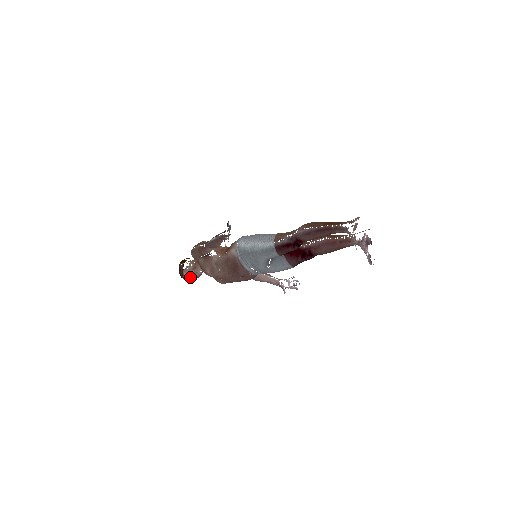
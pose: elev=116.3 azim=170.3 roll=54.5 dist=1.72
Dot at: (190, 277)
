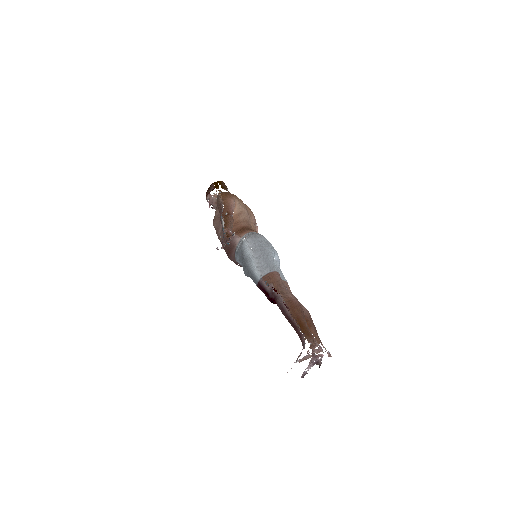
Dot at: (210, 204)
